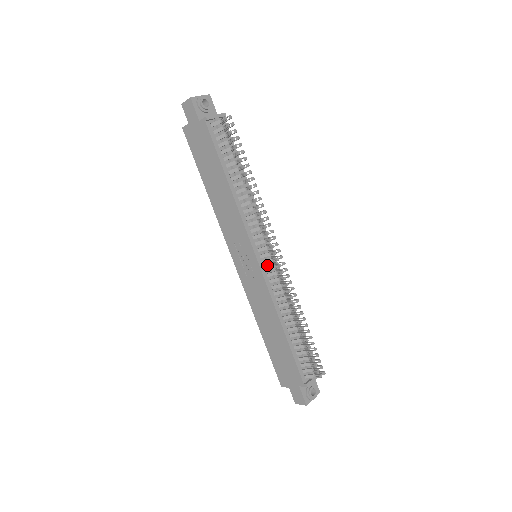
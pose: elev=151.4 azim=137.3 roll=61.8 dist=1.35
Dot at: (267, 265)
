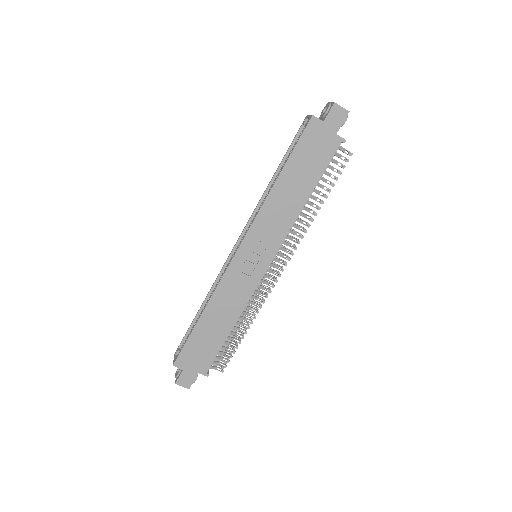
Dot at: occluded
